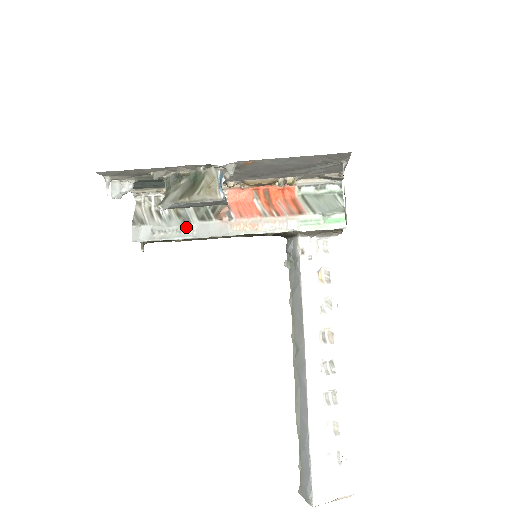
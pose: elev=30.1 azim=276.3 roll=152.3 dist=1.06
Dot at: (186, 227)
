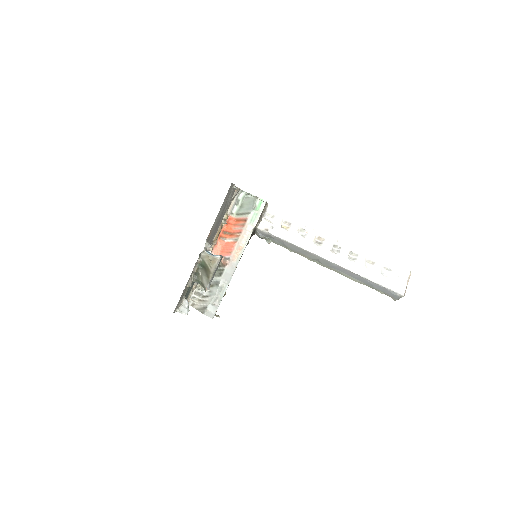
Dot at: (221, 285)
